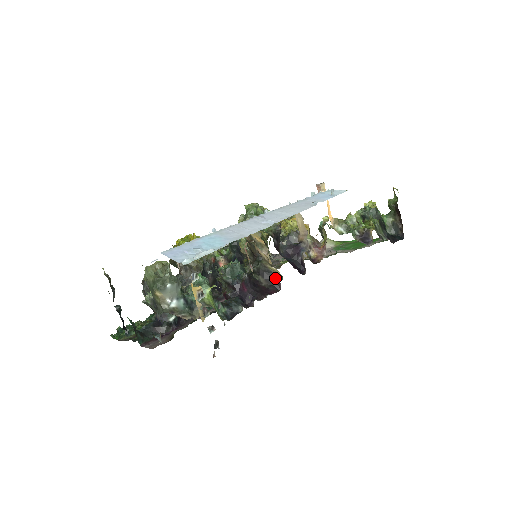
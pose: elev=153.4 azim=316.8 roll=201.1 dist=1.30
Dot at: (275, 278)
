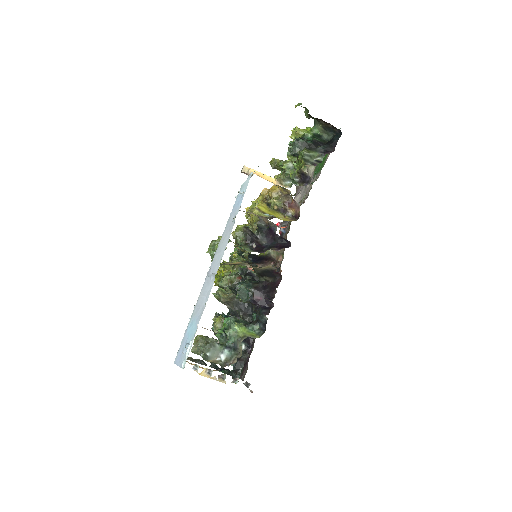
Dot at: (272, 271)
